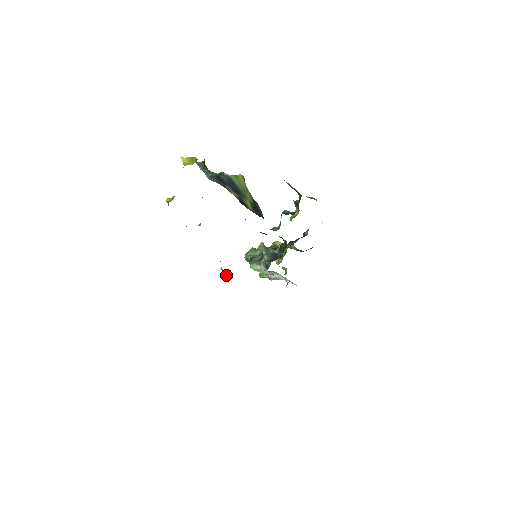
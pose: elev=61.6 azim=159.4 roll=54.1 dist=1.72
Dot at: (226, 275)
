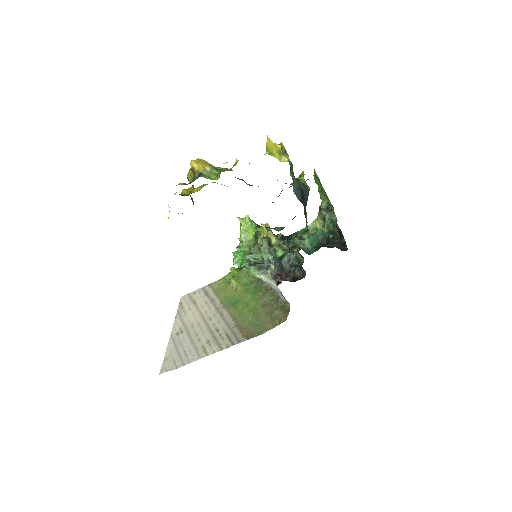
Dot at: occluded
